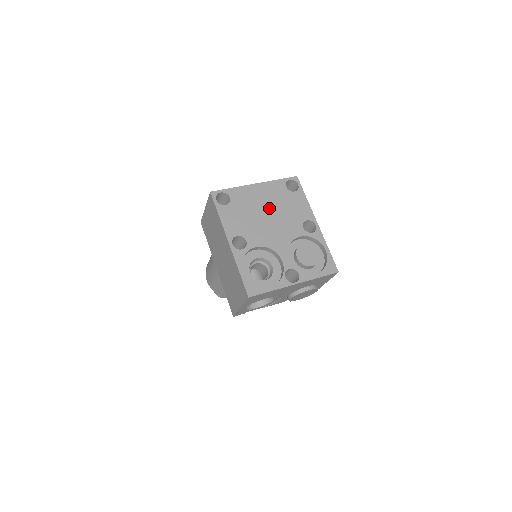
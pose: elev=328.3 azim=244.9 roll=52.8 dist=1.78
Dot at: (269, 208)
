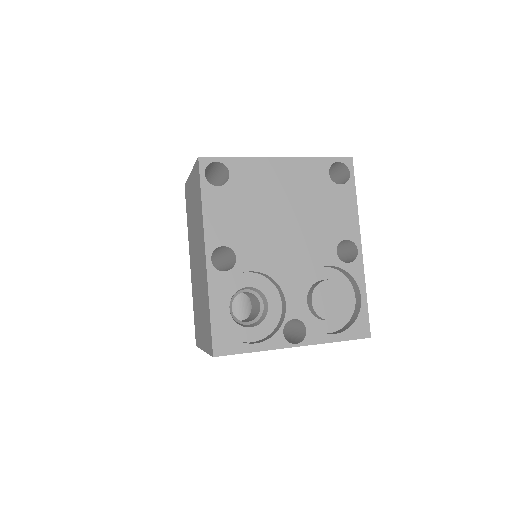
Dot at: (290, 206)
